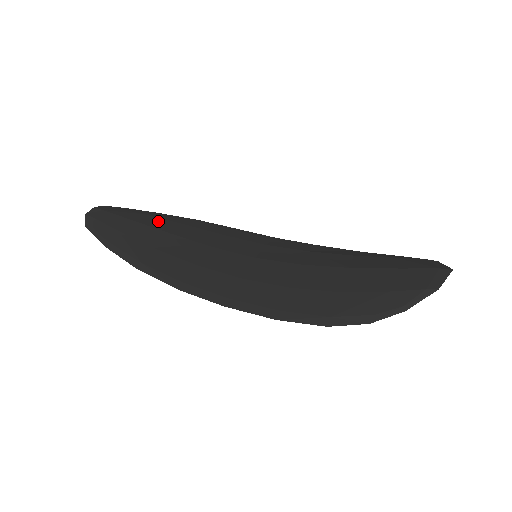
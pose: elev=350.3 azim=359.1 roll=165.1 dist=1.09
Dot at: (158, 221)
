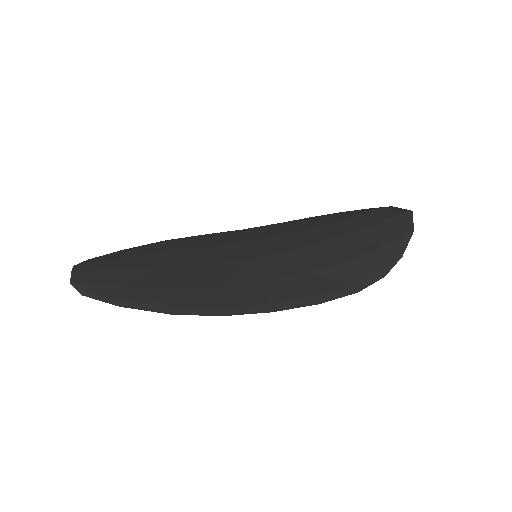
Dot at: (142, 259)
